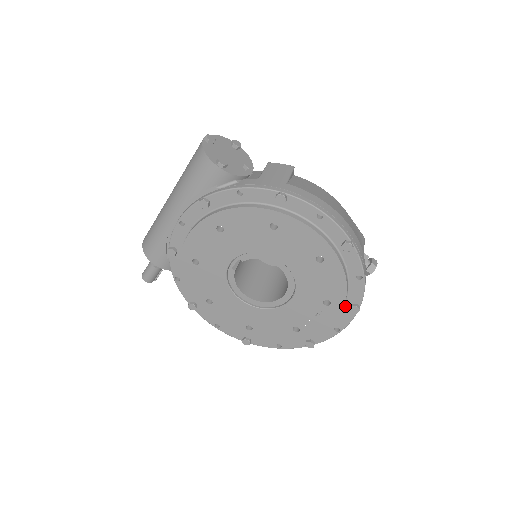
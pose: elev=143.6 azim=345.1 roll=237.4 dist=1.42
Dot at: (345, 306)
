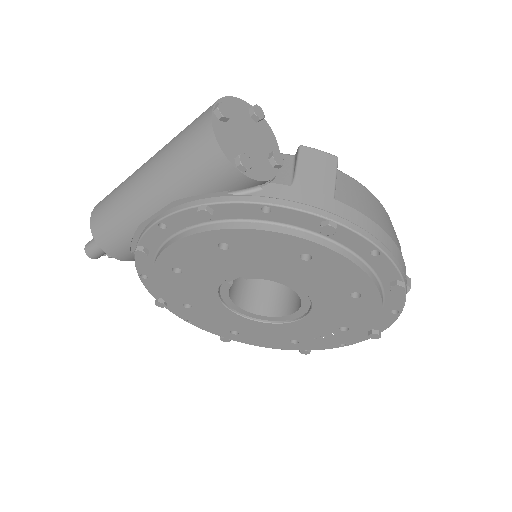
Dot at: occluded
